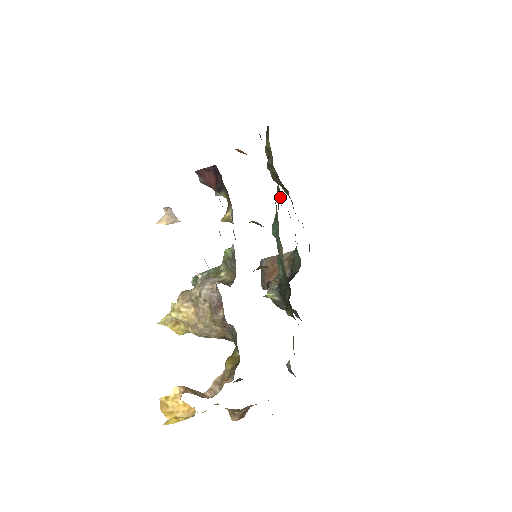
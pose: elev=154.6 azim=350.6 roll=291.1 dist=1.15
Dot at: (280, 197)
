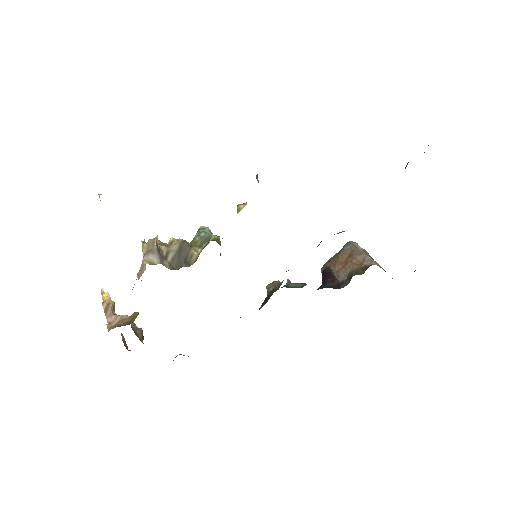
Dot at: occluded
